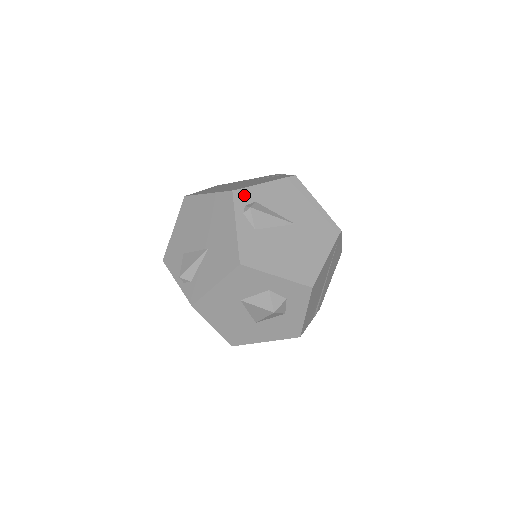
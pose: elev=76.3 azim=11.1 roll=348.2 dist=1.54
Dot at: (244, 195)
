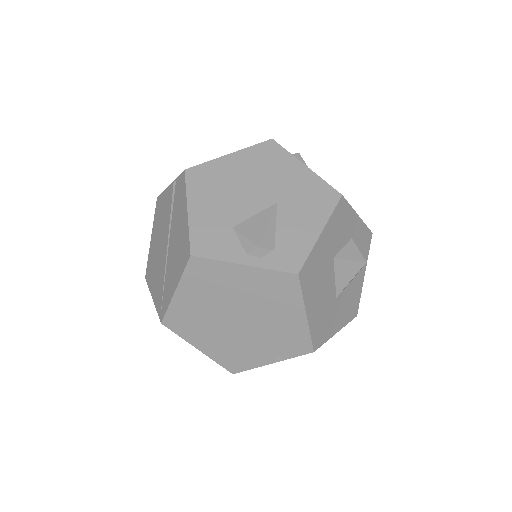
Dot at: occluded
